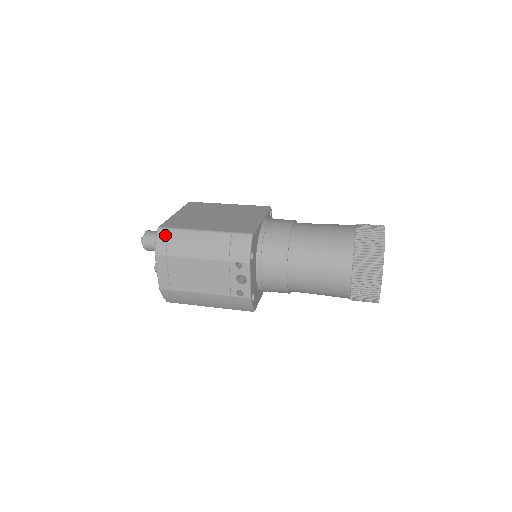
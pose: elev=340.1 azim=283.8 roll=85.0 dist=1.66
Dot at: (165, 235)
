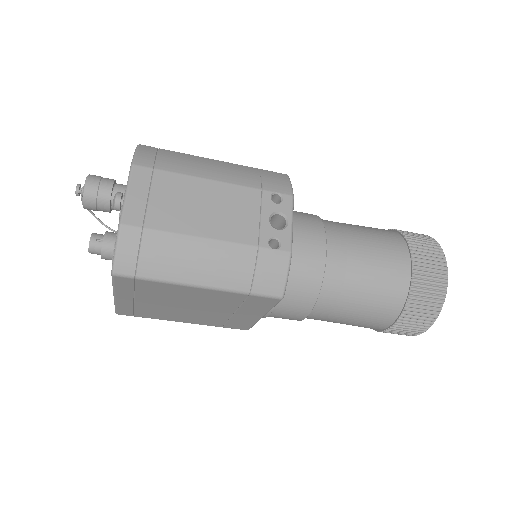
Dot at: (153, 150)
